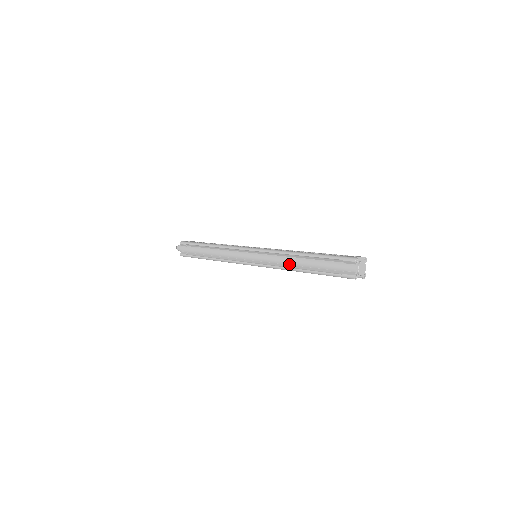
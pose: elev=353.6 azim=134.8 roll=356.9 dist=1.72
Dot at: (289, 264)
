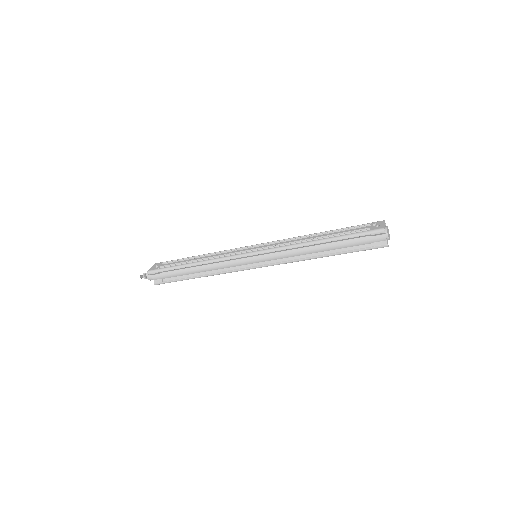
Dot at: (305, 254)
